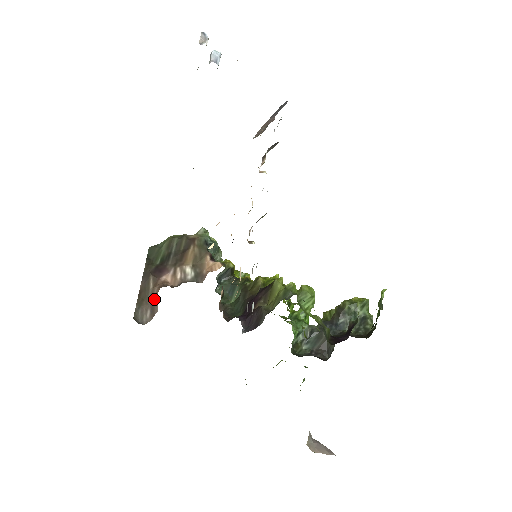
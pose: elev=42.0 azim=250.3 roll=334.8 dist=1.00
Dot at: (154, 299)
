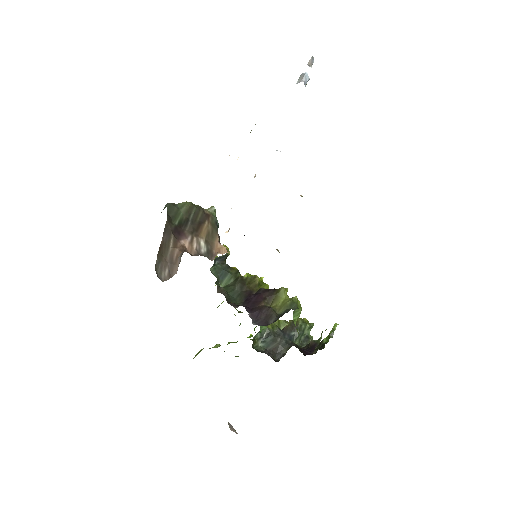
Dot at: (174, 260)
